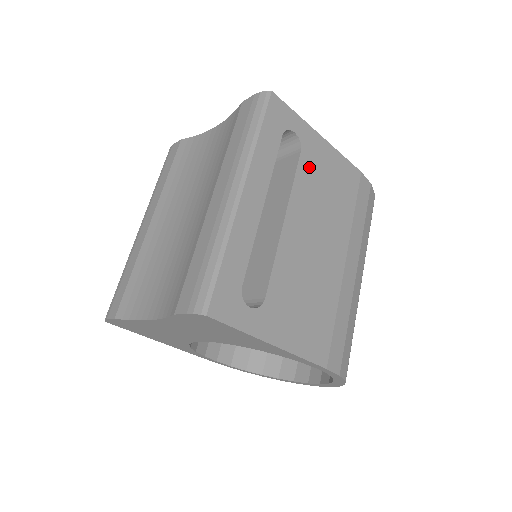
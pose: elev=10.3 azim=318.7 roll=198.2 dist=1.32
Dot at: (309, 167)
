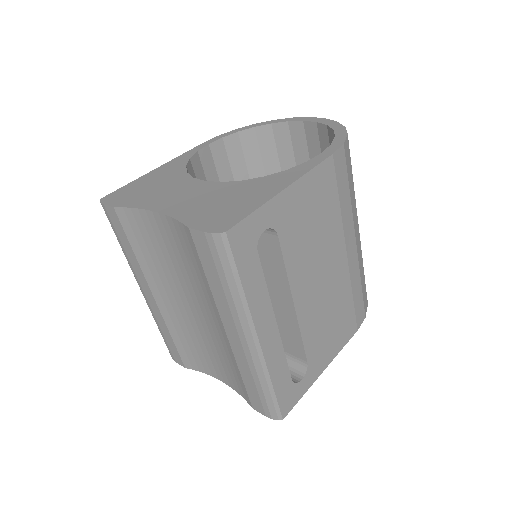
Dot at: (290, 236)
